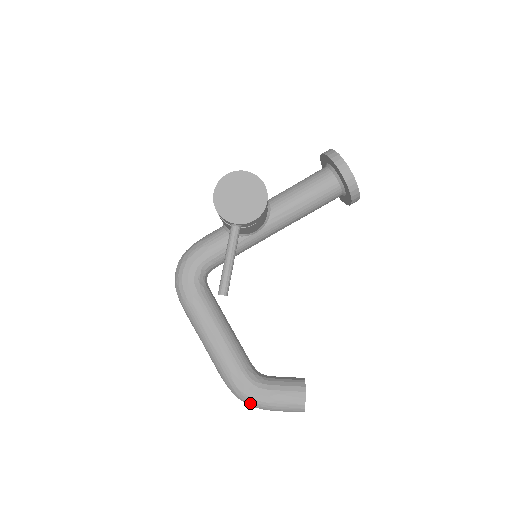
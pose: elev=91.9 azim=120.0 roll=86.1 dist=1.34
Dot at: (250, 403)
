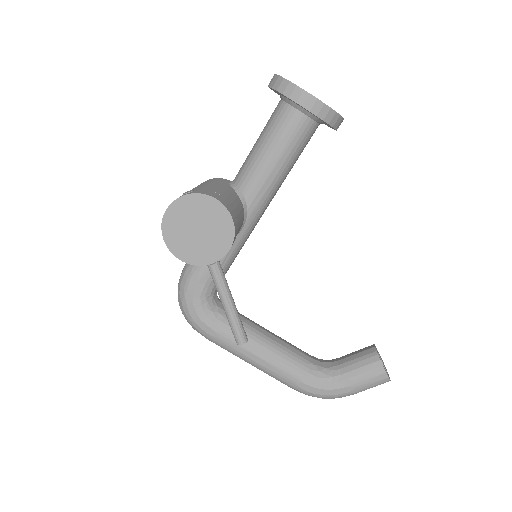
Dot at: (330, 398)
